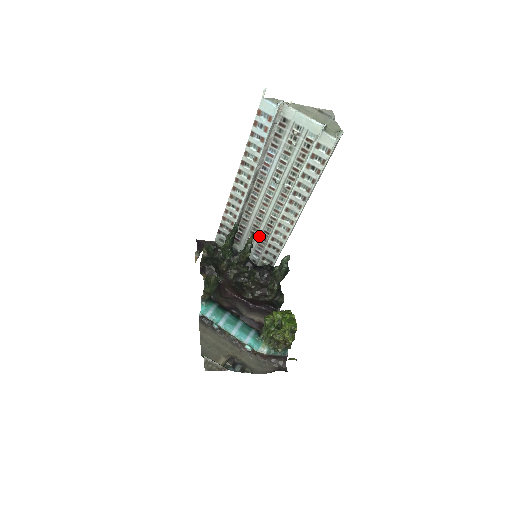
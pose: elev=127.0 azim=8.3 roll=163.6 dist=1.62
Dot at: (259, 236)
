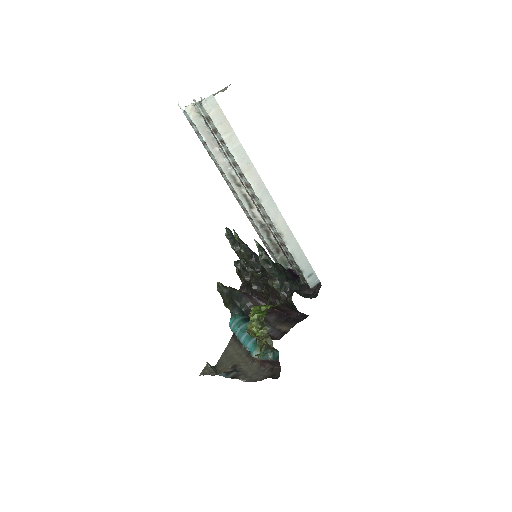
Dot at: occluded
